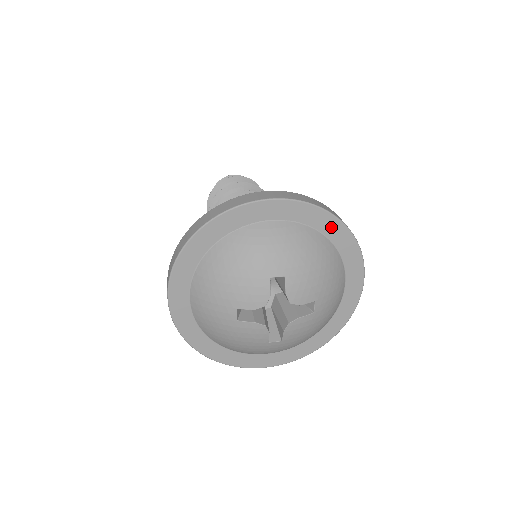
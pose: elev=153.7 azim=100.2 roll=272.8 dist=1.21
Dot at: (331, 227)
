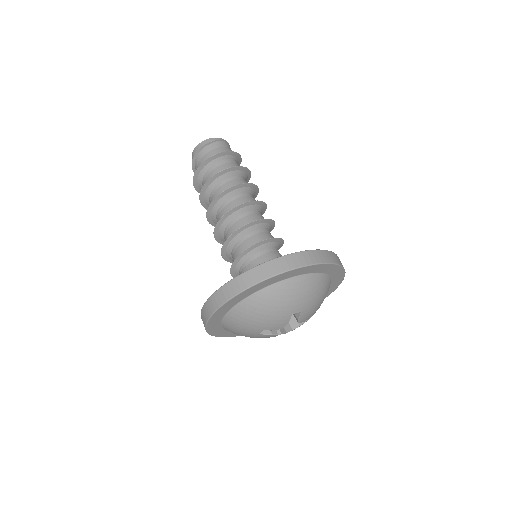
Dot at: (334, 270)
